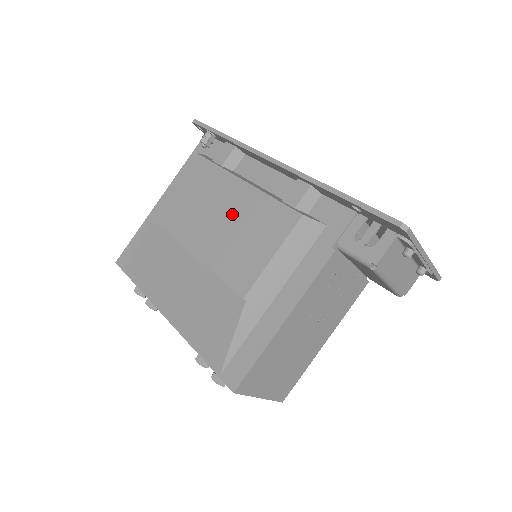
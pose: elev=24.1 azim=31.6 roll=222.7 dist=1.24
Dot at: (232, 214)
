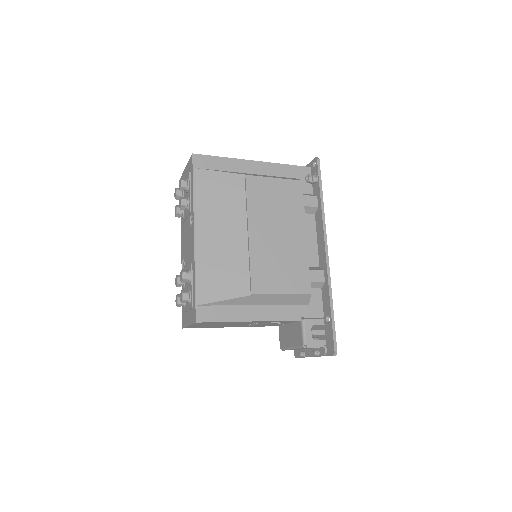
Dot at: (286, 245)
